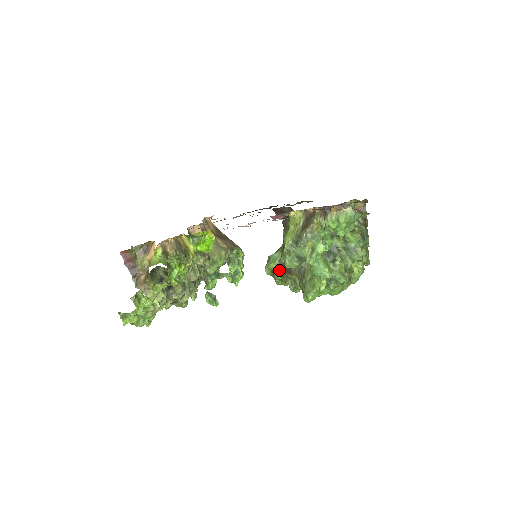
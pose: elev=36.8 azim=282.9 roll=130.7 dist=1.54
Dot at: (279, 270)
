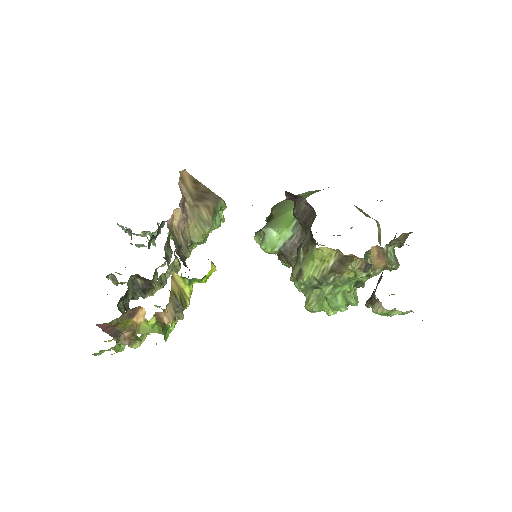
Dot at: occluded
